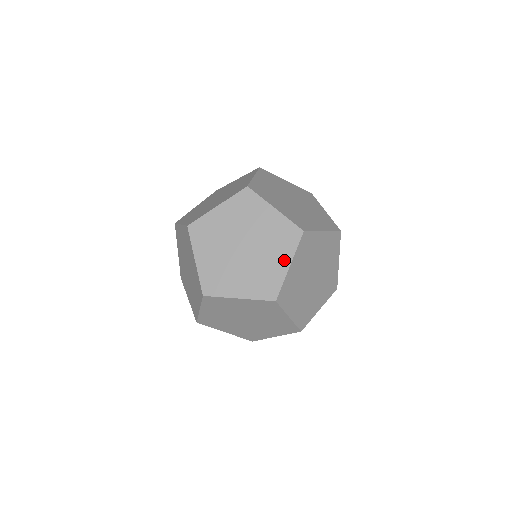
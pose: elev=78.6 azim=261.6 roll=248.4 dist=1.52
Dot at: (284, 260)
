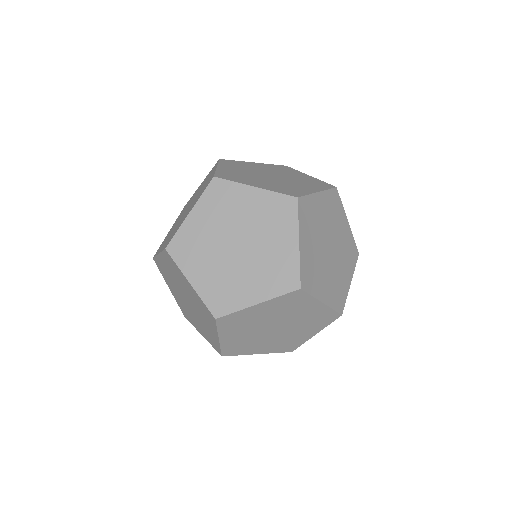
Dot at: (289, 239)
